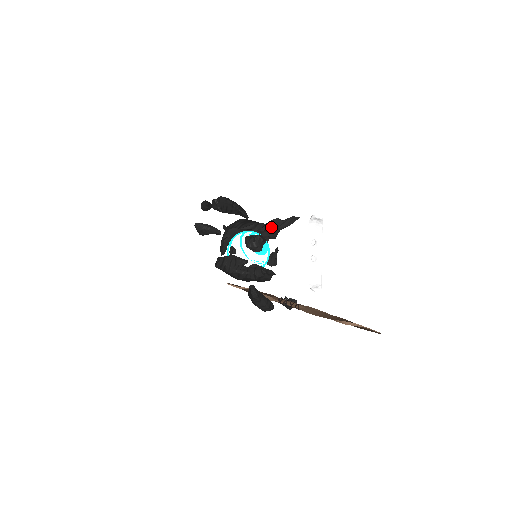
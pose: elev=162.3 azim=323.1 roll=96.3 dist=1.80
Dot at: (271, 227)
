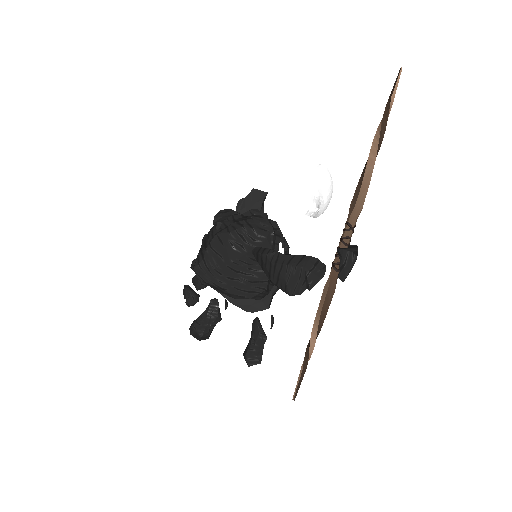
Dot at: (242, 213)
